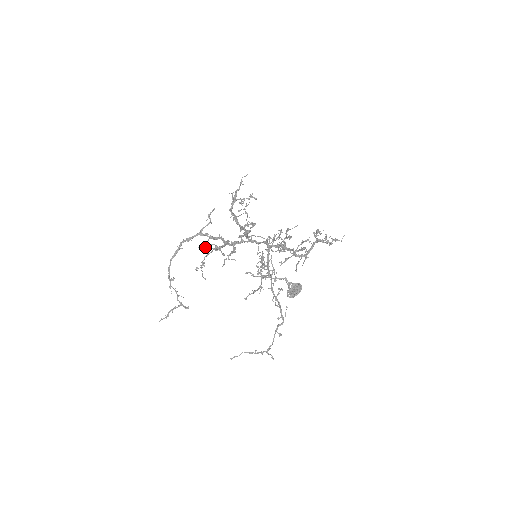
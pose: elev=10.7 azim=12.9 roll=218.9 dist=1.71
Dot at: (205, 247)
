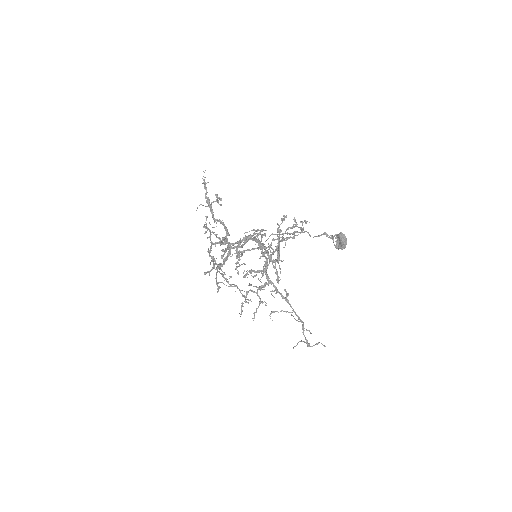
Dot at: (209, 272)
